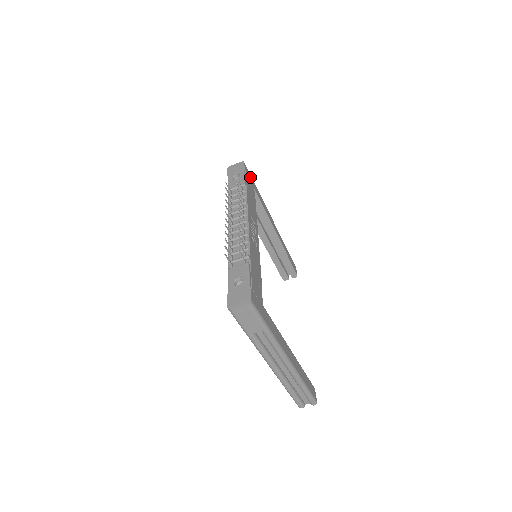
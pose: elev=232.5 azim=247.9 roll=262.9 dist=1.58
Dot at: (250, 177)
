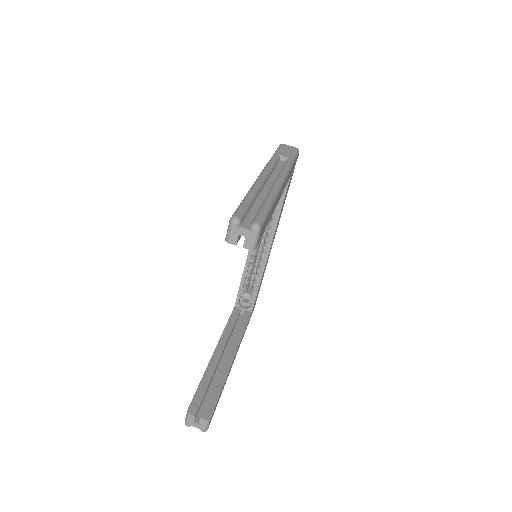
Dot at: (252, 312)
